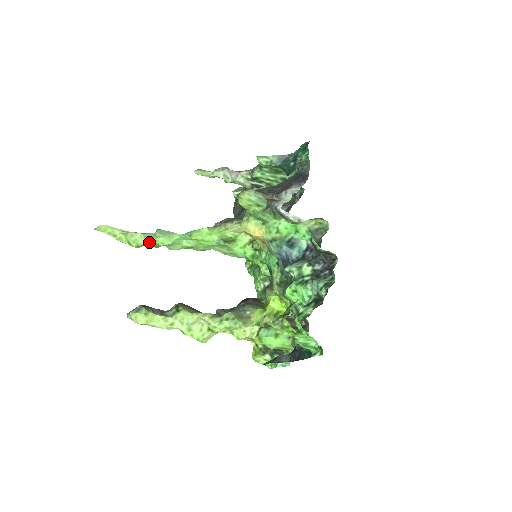
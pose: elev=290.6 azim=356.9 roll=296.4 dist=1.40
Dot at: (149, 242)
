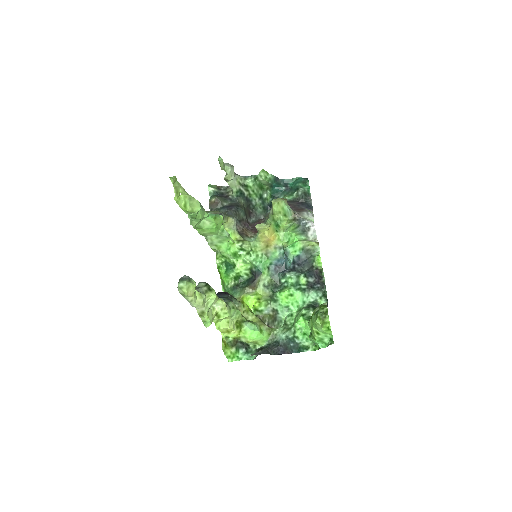
Dot at: occluded
